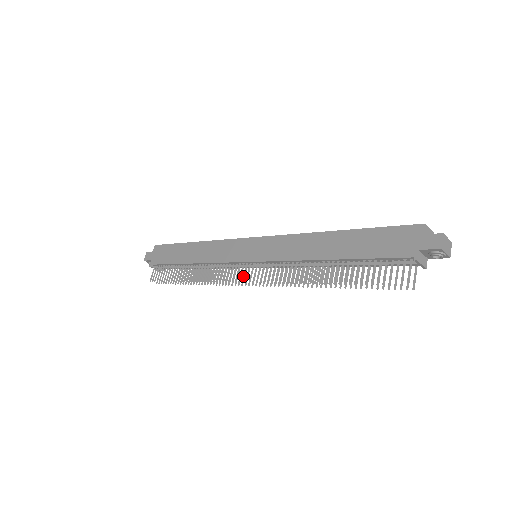
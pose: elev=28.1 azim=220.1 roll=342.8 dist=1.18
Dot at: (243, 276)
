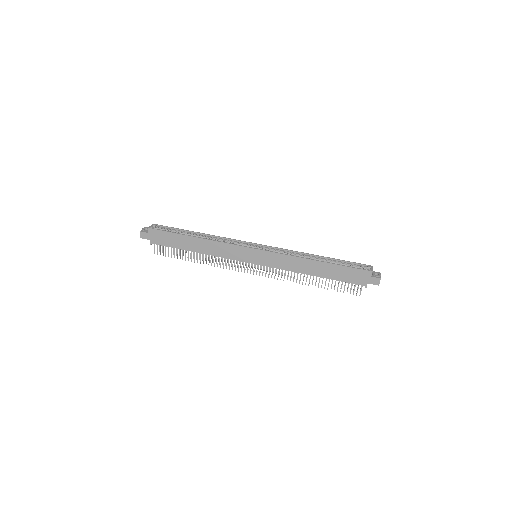
Dot at: (250, 270)
